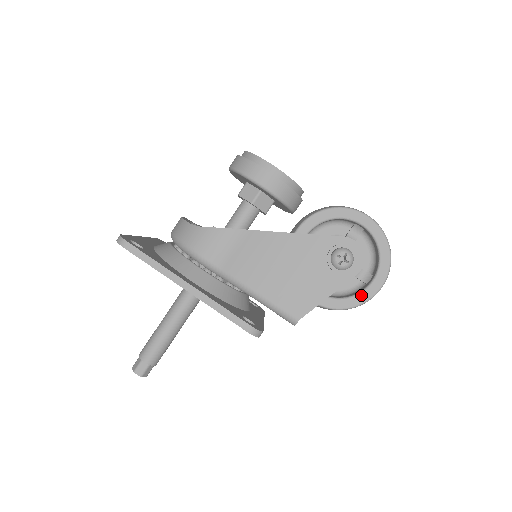
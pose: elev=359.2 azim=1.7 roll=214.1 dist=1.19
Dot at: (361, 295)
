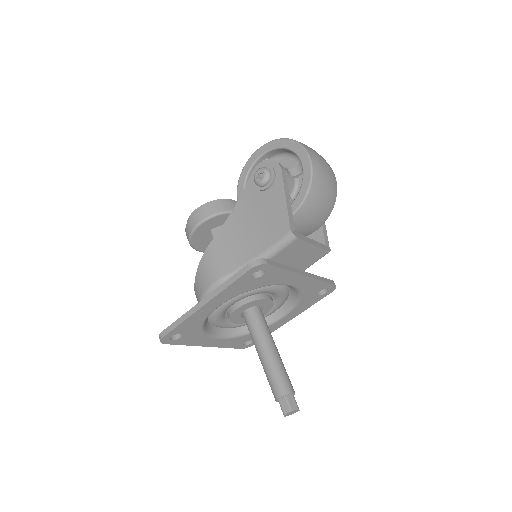
Dot at: (304, 171)
